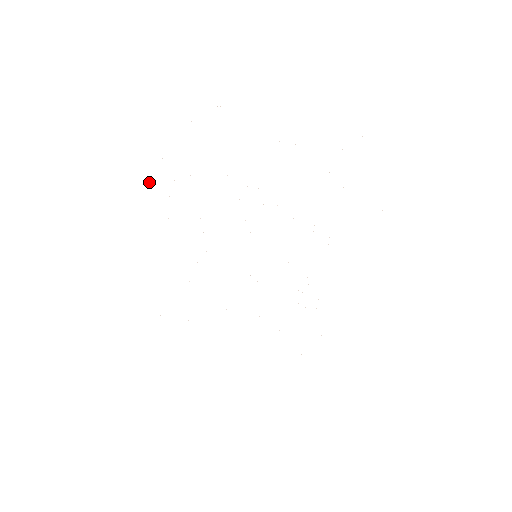
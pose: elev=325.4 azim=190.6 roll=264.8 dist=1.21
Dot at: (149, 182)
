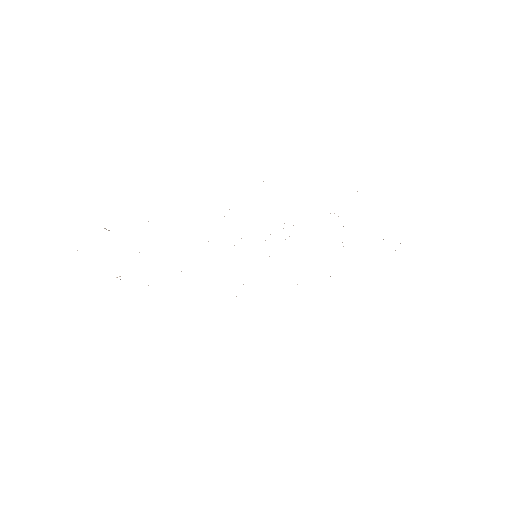
Dot at: (116, 277)
